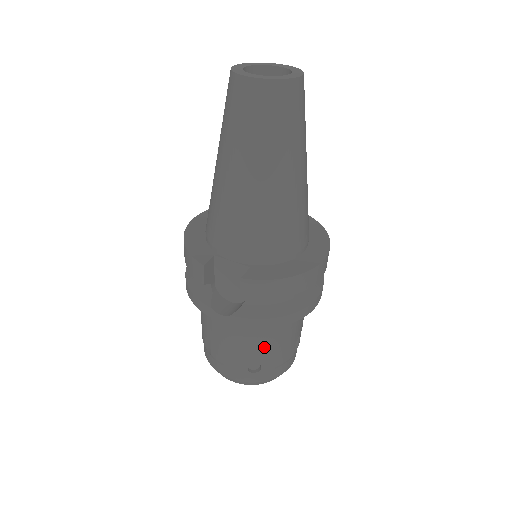
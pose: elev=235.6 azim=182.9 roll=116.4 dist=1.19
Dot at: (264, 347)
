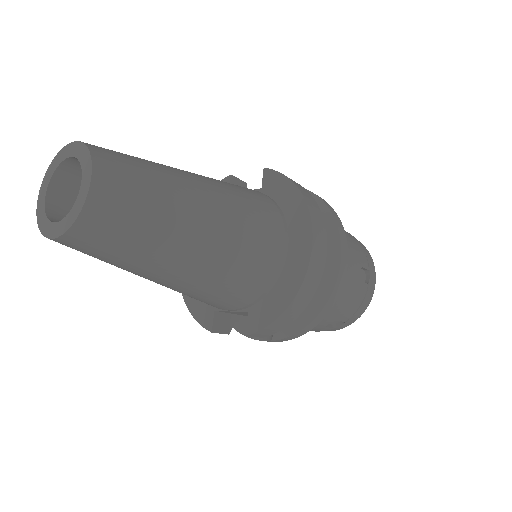
Dot at: (329, 318)
